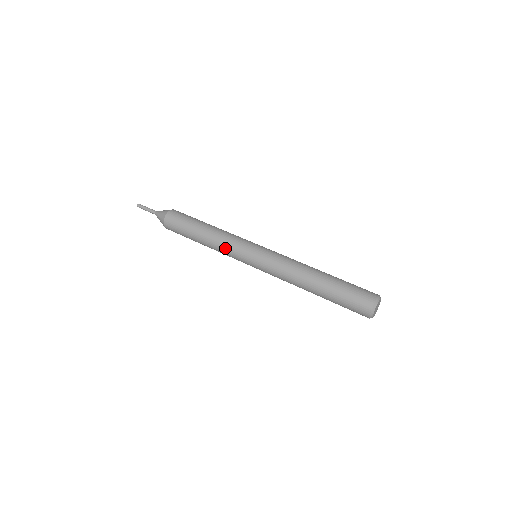
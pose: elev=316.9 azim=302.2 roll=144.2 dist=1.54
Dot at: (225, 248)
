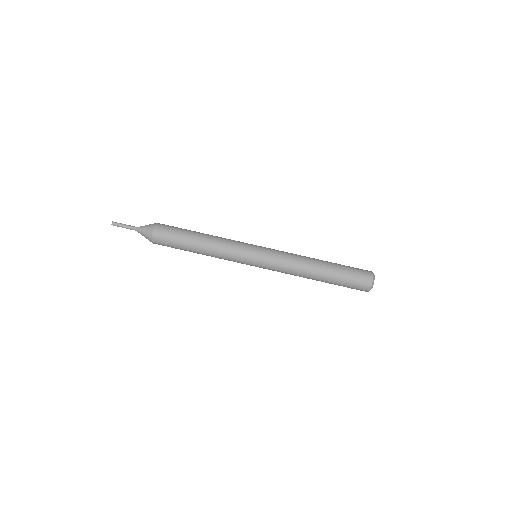
Dot at: occluded
